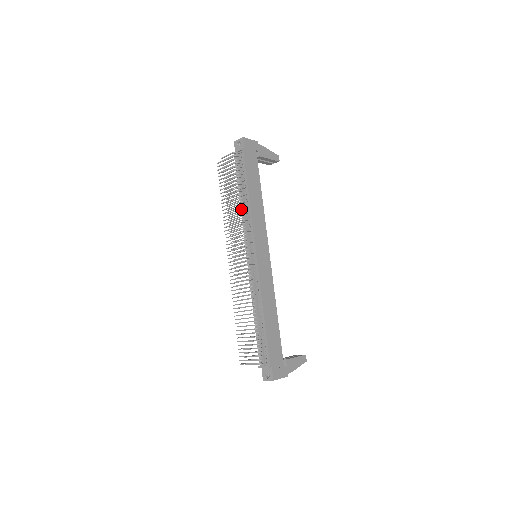
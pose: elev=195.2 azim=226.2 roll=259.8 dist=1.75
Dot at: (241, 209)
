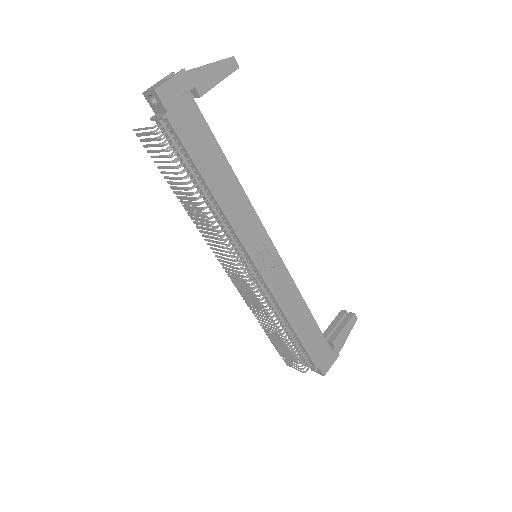
Dot at: (208, 220)
